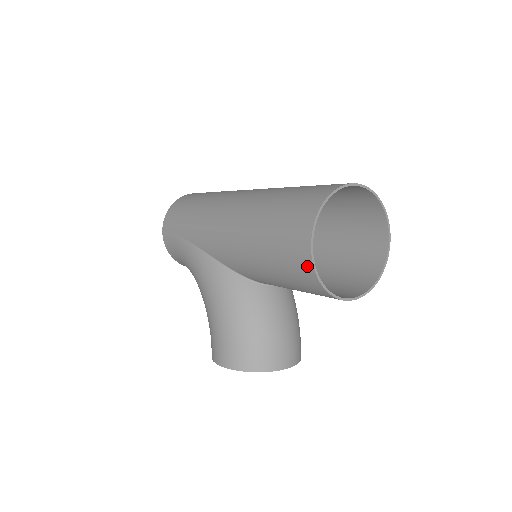
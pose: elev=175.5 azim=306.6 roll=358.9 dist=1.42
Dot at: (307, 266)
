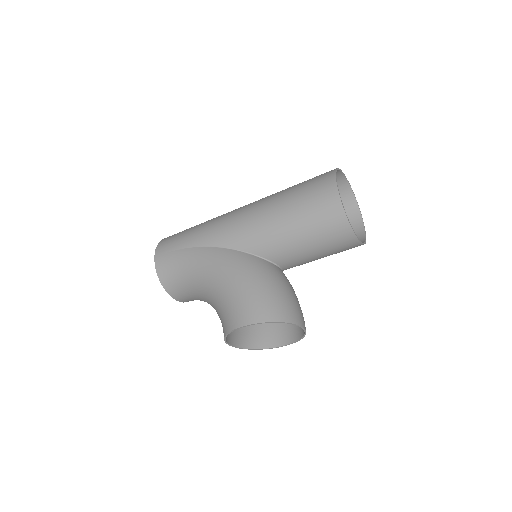
Dot at: (335, 202)
